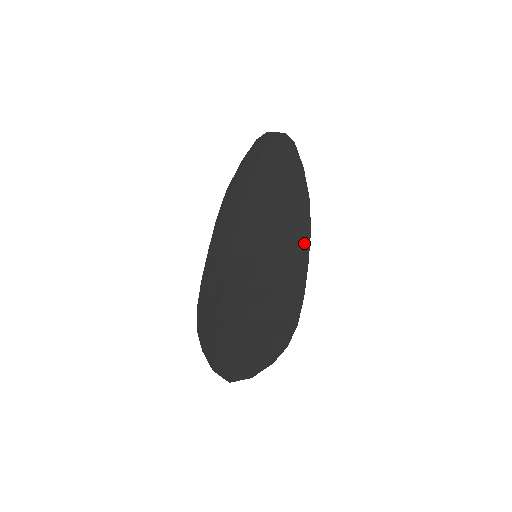
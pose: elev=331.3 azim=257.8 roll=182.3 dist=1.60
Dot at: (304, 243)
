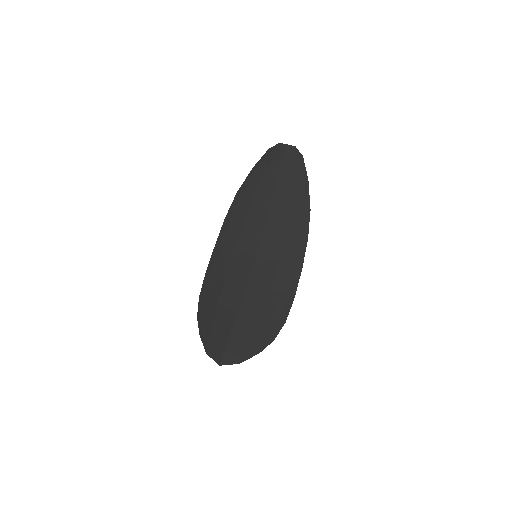
Dot at: (300, 249)
